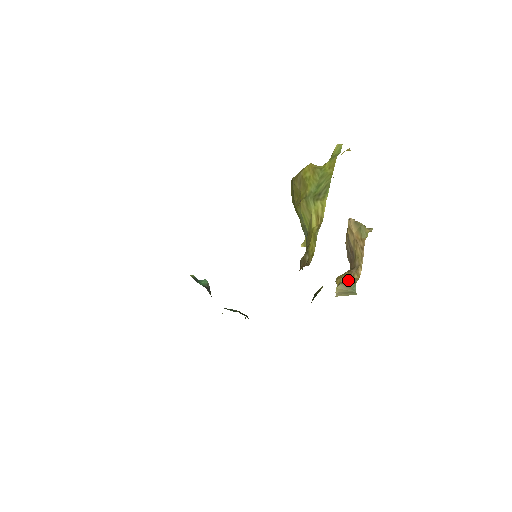
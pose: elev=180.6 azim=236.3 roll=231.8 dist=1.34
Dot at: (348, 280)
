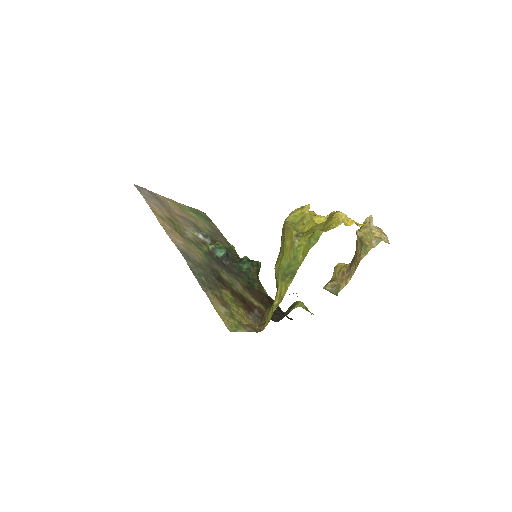
Dot at: (337, 282)
